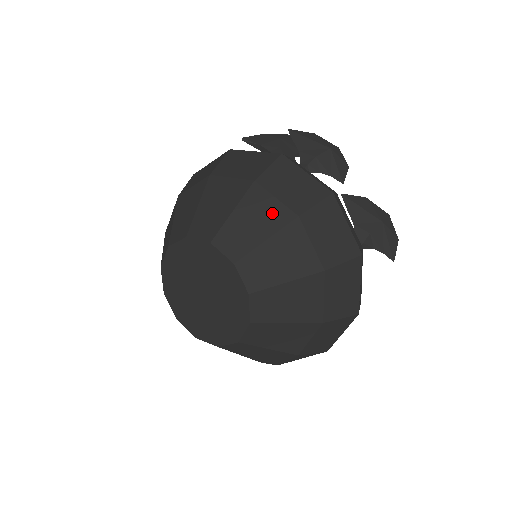
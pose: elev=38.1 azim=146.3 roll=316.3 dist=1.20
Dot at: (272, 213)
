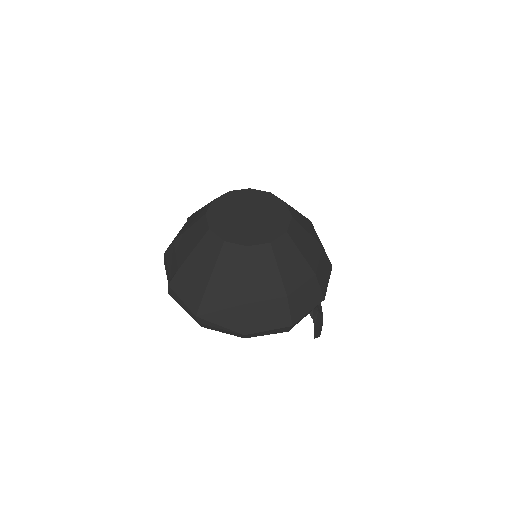
Dot at: (314, 233)
